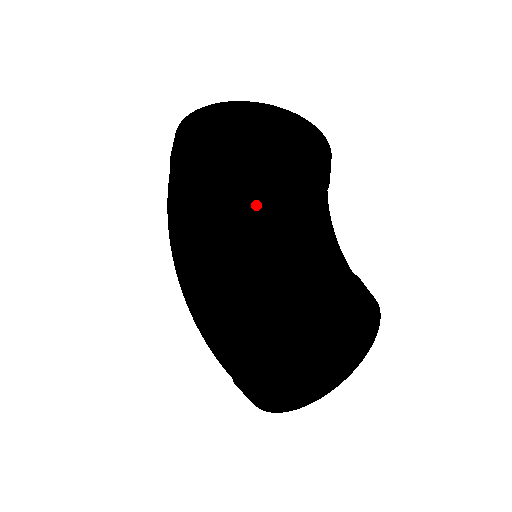
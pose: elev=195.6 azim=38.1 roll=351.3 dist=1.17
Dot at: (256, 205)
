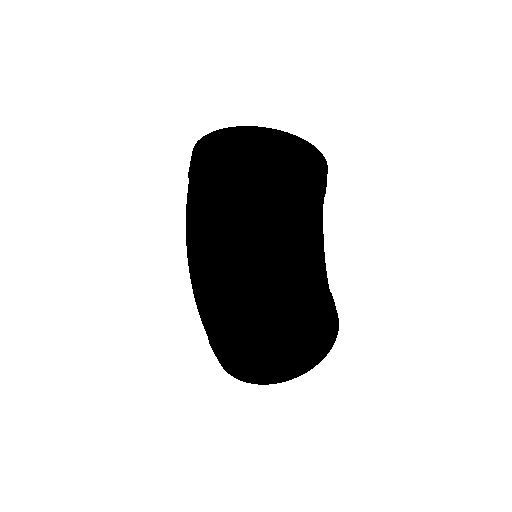
Dot at: (295, 226)
